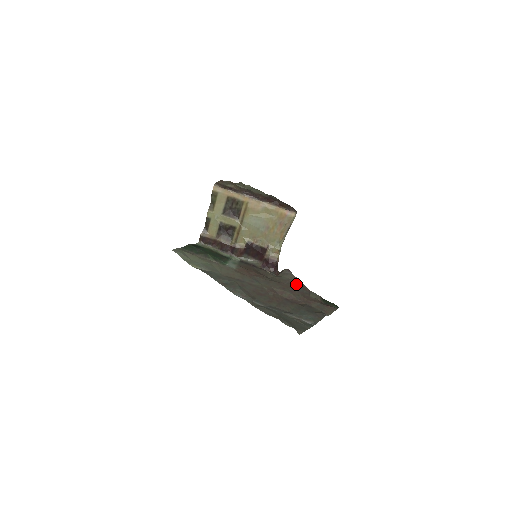
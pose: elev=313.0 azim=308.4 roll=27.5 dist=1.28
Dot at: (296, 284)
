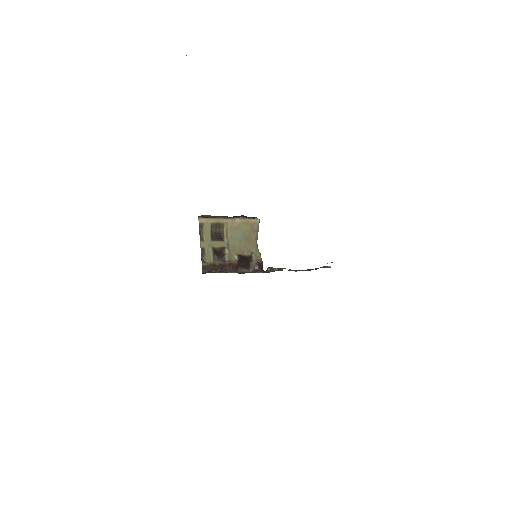
Dot at: occluded
